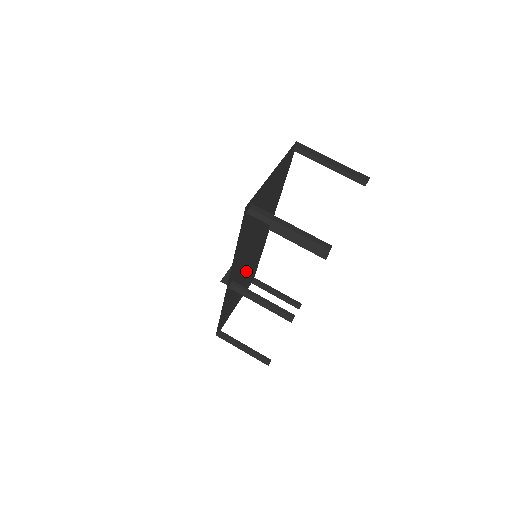
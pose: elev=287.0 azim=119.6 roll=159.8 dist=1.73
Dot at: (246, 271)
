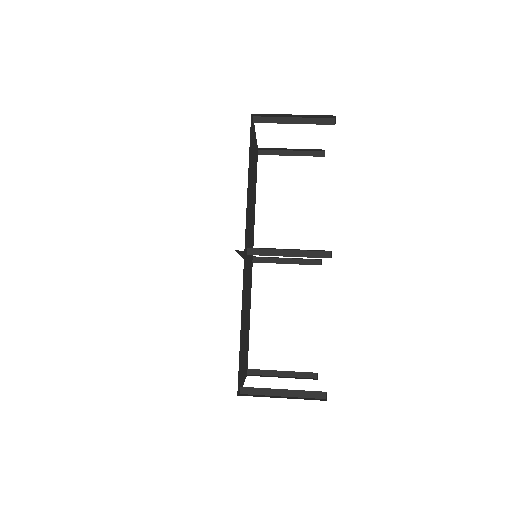
Dot at: occluded
